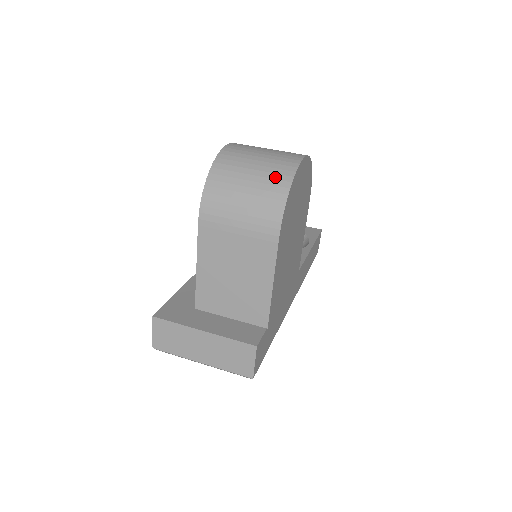
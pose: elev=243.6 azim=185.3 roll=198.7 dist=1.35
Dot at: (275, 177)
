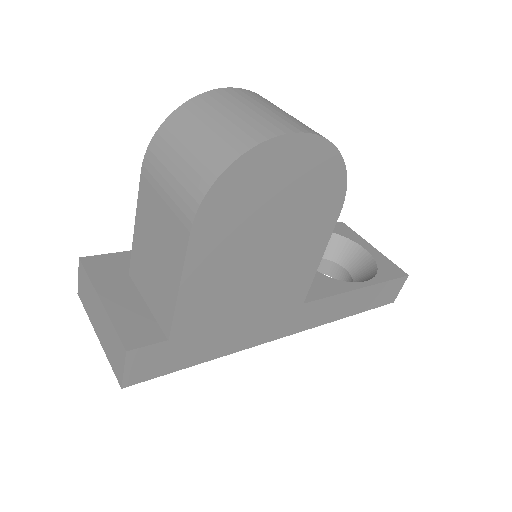
Dot at: (230, 141)
